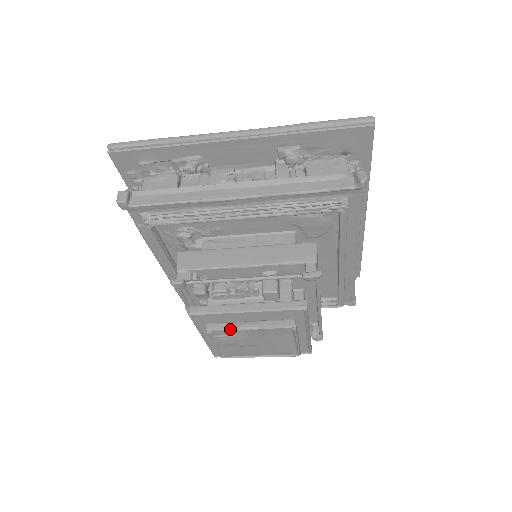
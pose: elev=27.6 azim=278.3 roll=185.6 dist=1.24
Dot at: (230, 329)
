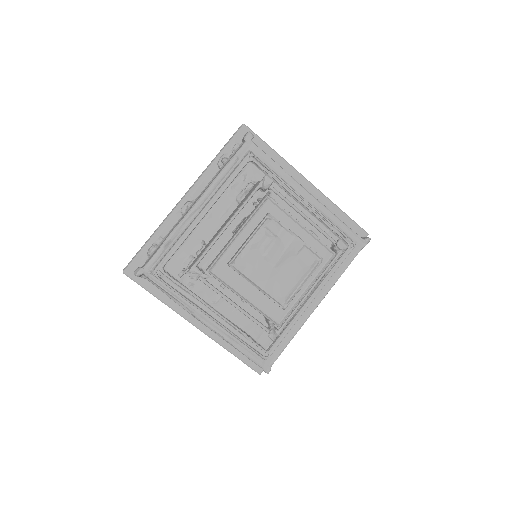
Dot at: (285, 226)
